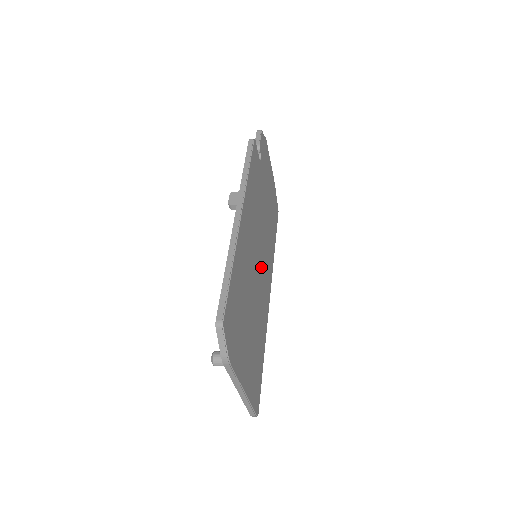
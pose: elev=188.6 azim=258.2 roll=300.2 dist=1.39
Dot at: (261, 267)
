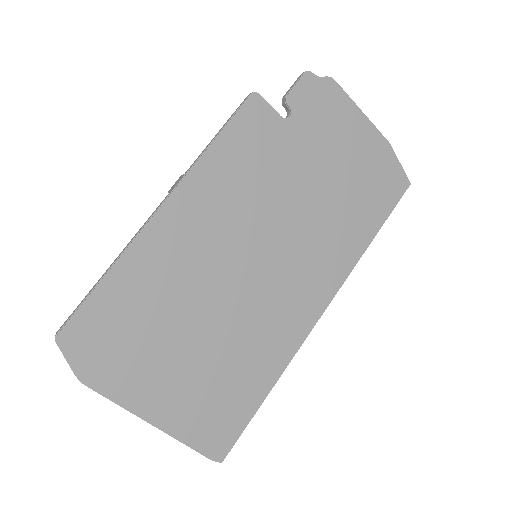
Dot at: (271, 271)
